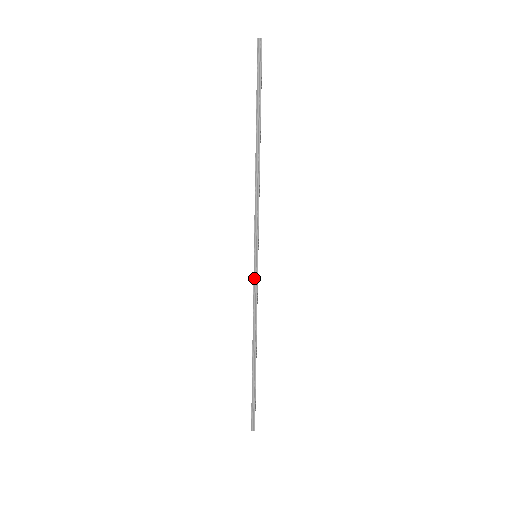
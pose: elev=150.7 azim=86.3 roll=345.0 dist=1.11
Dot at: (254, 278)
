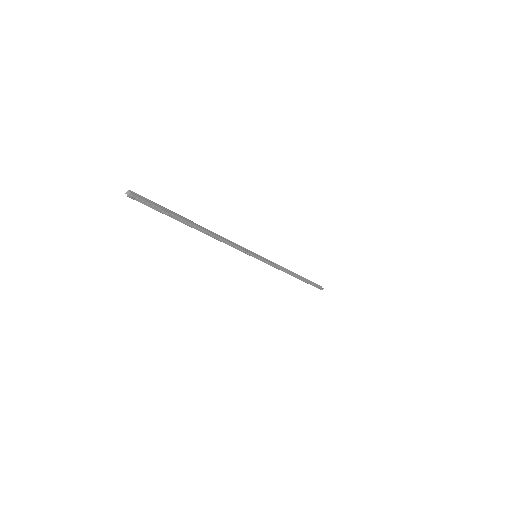
Dot at: (264, 261)
